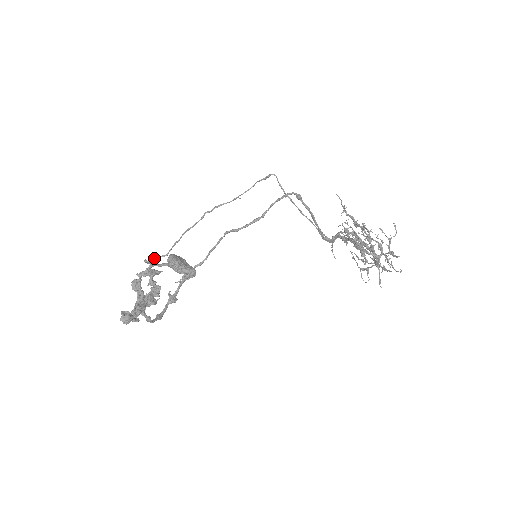
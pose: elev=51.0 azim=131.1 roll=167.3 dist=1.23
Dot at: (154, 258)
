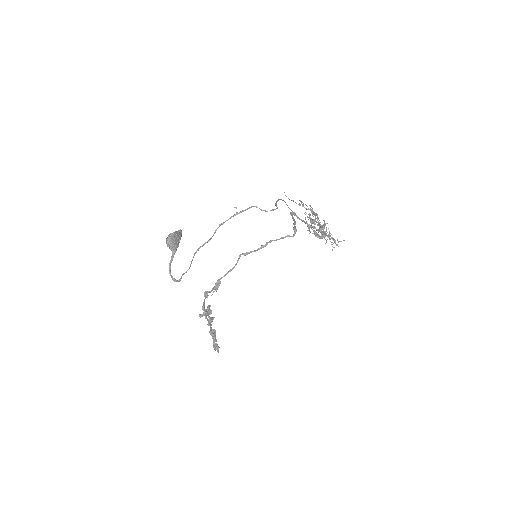
Dot at: (181, 277)
